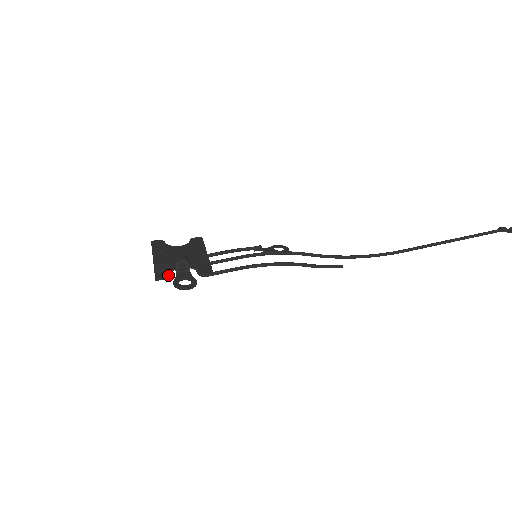
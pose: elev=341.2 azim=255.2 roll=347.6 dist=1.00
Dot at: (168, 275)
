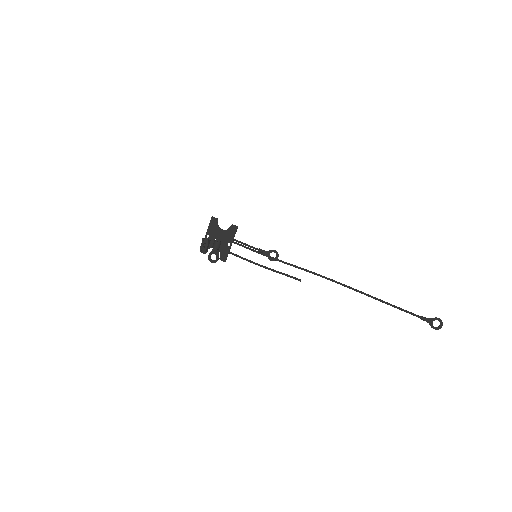
Dot at: occluded
